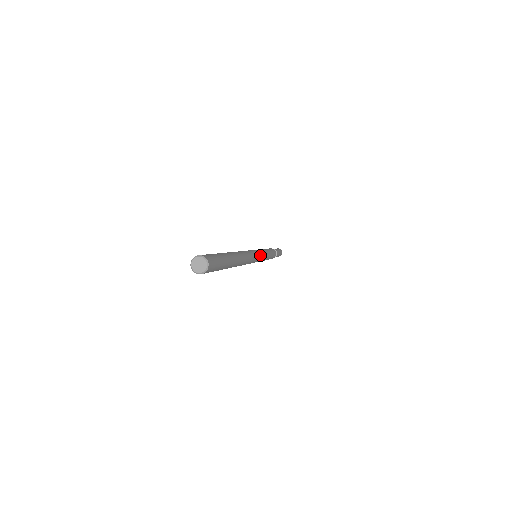
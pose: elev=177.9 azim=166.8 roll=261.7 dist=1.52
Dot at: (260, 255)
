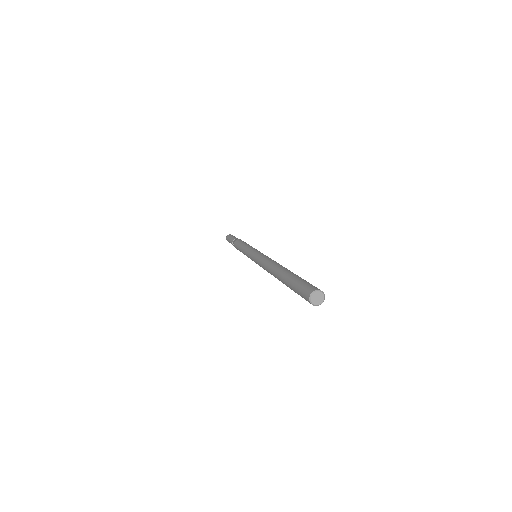
Dot at: occluded
